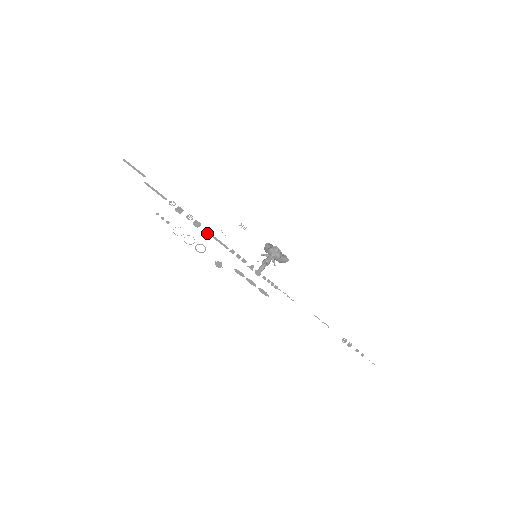
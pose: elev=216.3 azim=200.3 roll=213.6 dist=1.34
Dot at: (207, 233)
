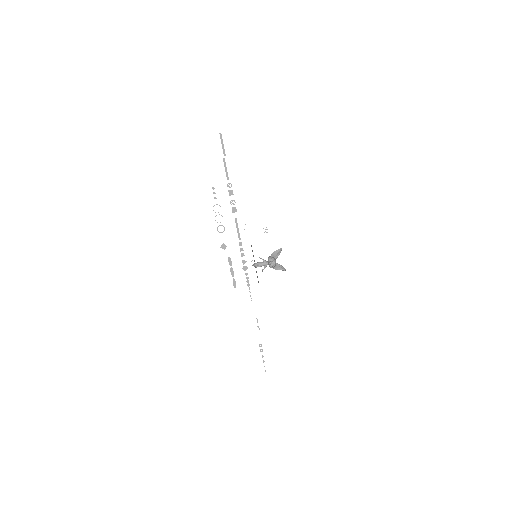
Dot at: (235, 221)
